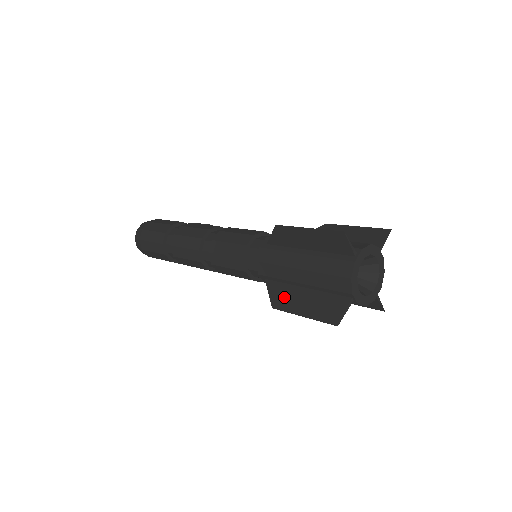
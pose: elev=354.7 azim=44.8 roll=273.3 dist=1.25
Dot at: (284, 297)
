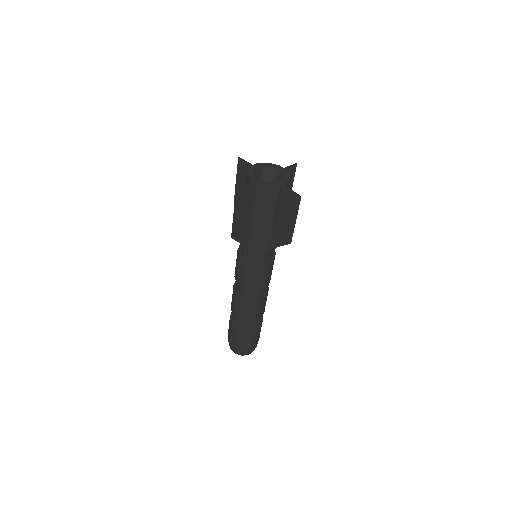
Dot at: (239, 229)
